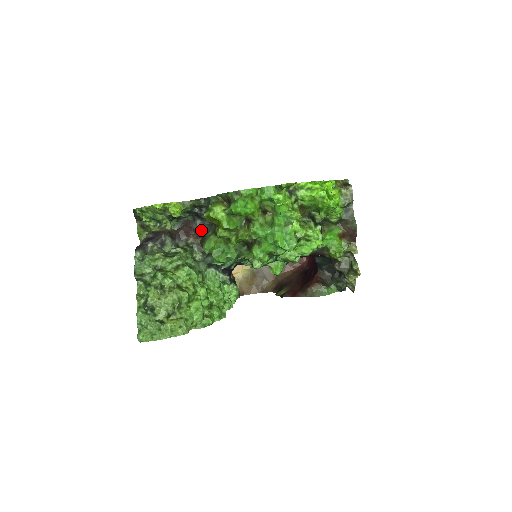
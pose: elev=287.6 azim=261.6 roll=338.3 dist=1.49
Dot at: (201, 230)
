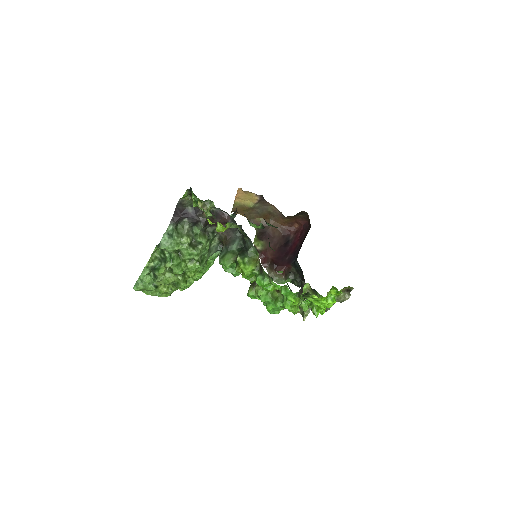
Dot at: (231, 230)
